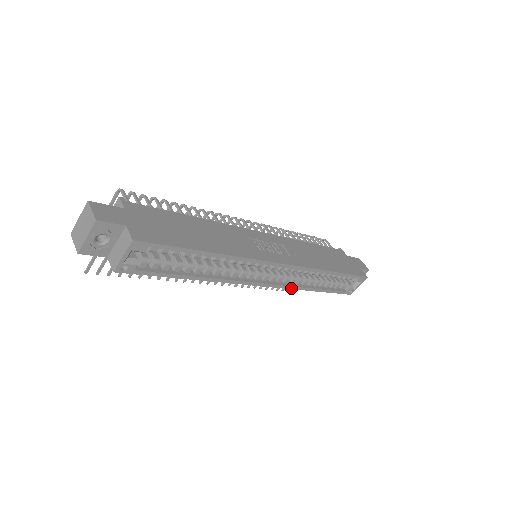
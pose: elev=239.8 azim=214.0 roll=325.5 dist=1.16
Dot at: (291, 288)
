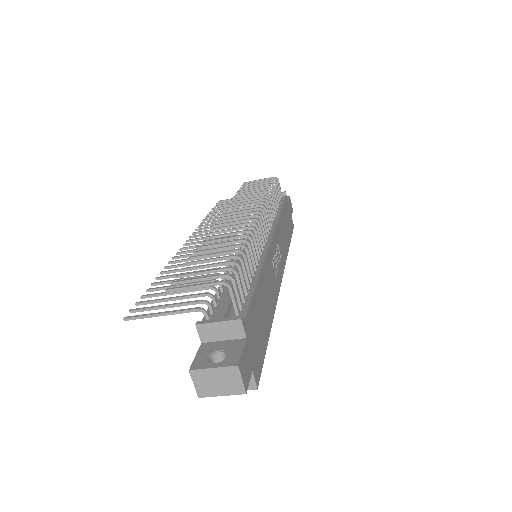
Dot at: occluded
